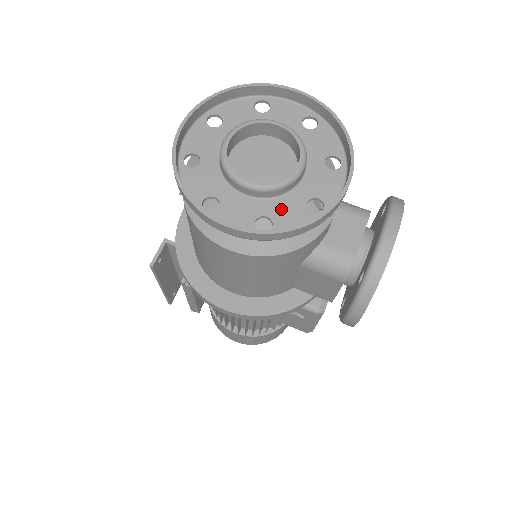
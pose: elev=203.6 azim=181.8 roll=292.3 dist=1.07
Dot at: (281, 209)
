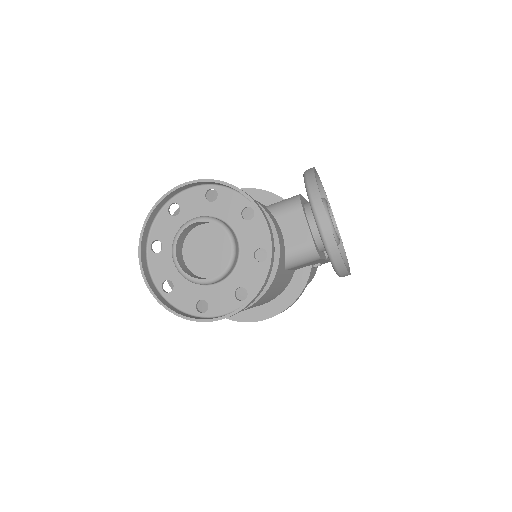
Dot at: (243, 275)
